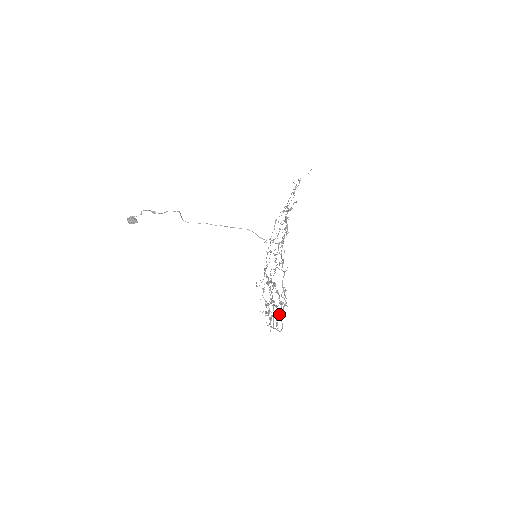
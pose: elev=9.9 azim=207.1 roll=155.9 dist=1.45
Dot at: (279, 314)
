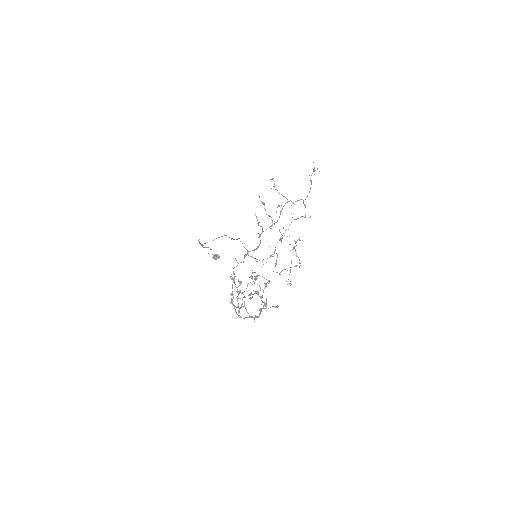
Dot at: (231, 301)
